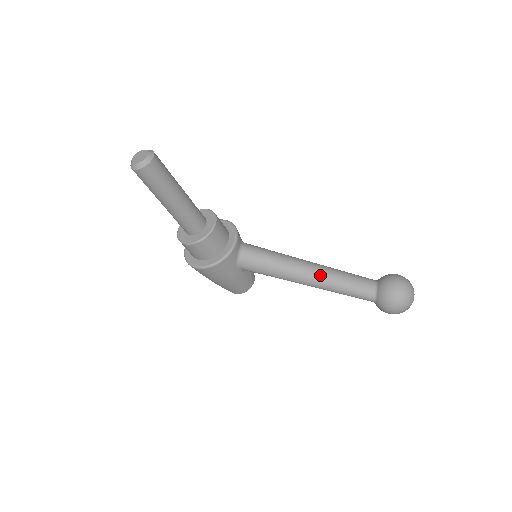
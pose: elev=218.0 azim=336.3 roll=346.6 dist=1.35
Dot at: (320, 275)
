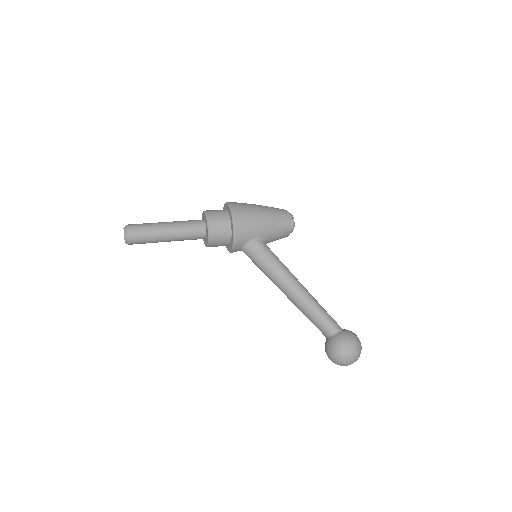
Dot at: (291, 301)
